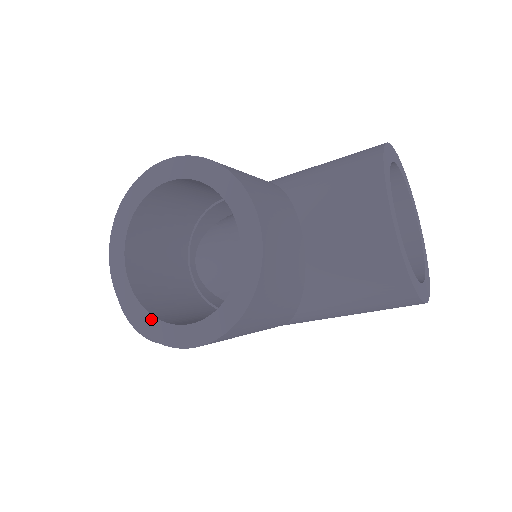
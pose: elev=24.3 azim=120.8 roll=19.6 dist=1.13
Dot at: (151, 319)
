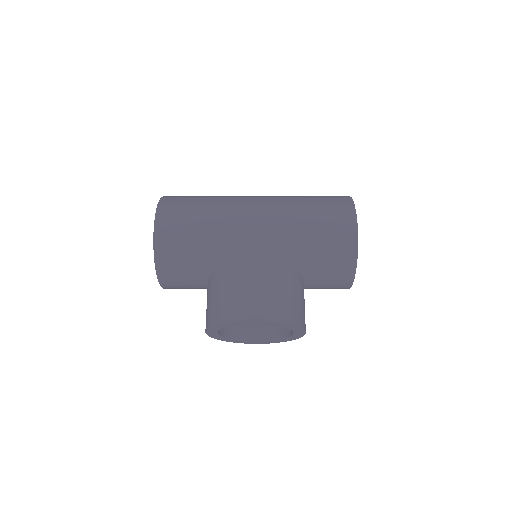
Dot at: (233, 340)
